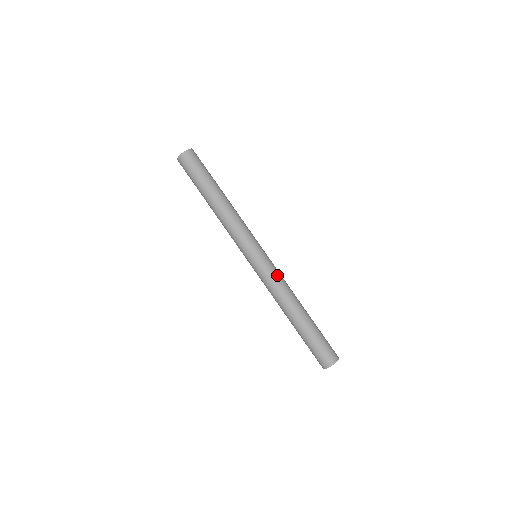
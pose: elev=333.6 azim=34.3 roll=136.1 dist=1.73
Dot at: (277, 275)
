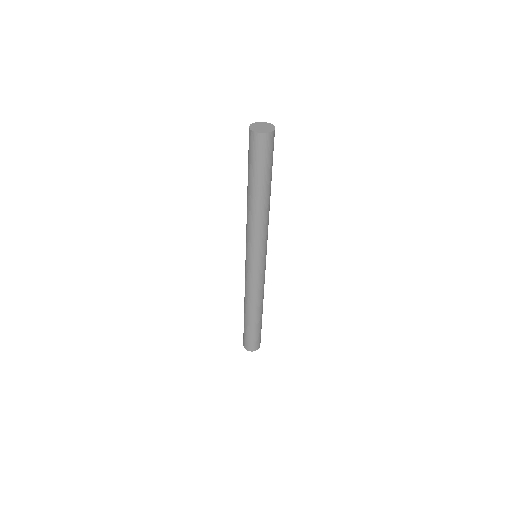
Dot at: (261, 283)
